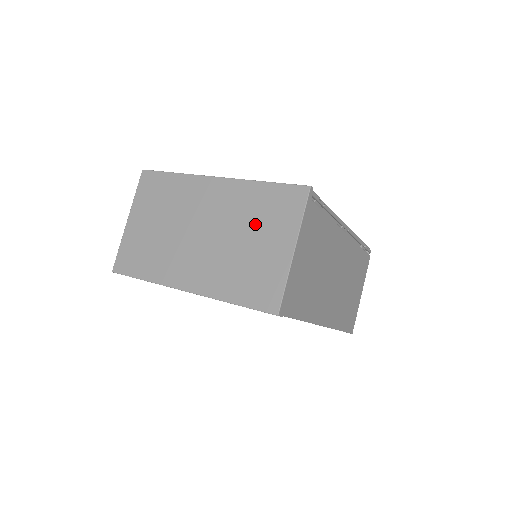
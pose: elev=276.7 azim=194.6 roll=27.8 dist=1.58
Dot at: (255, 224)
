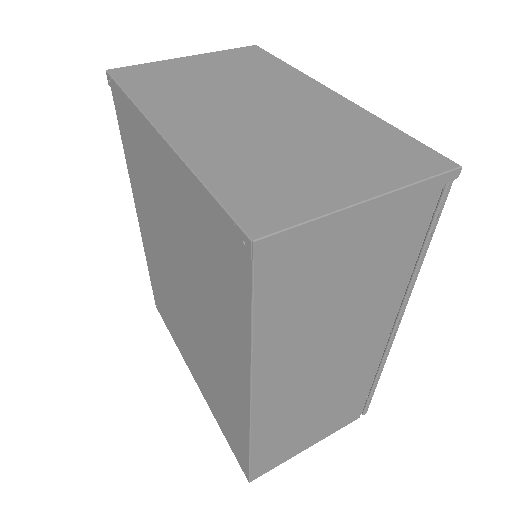
Dot at: (338, 145)
